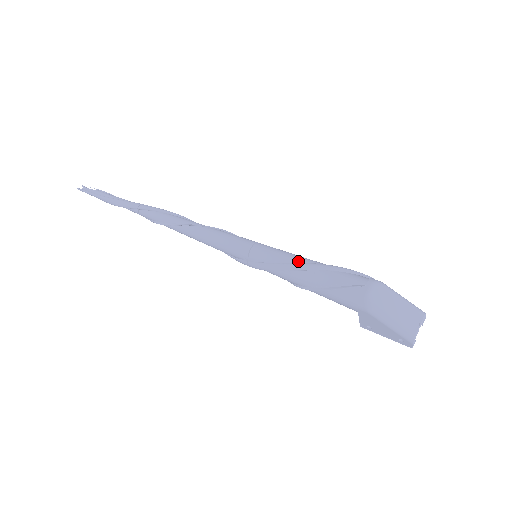
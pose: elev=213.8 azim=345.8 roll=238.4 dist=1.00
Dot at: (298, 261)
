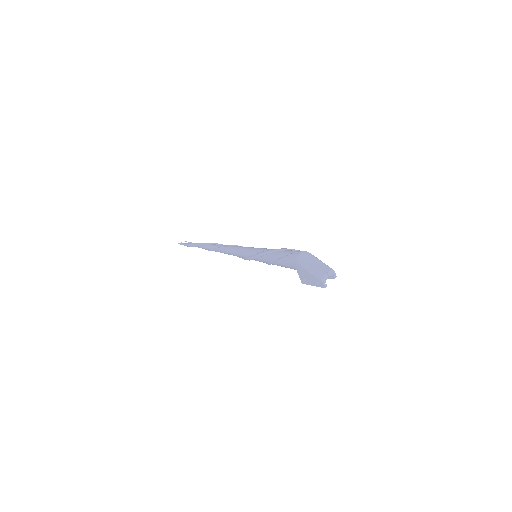
Dot at: (272, 249)
